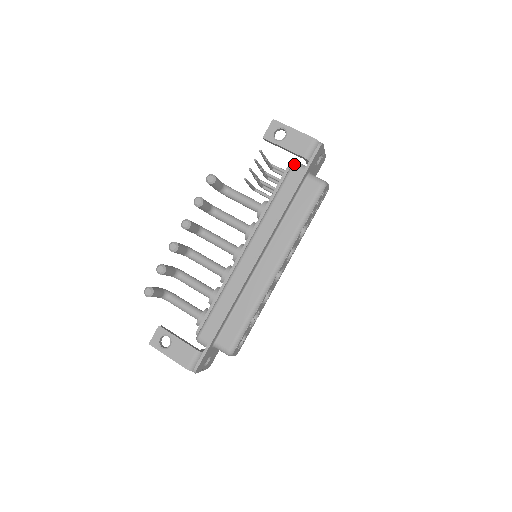
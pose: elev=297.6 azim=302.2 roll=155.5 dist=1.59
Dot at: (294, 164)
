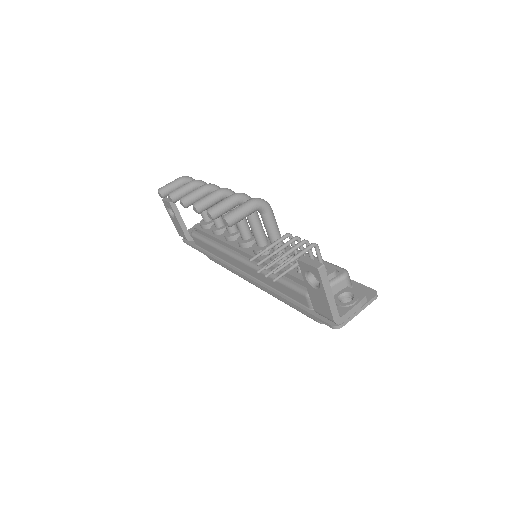
Dot at: (307, 297)
